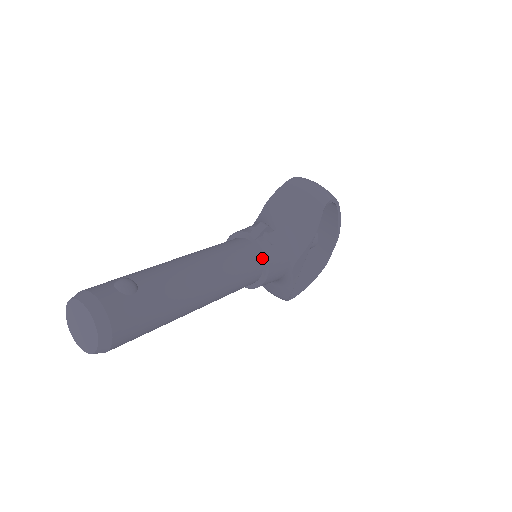
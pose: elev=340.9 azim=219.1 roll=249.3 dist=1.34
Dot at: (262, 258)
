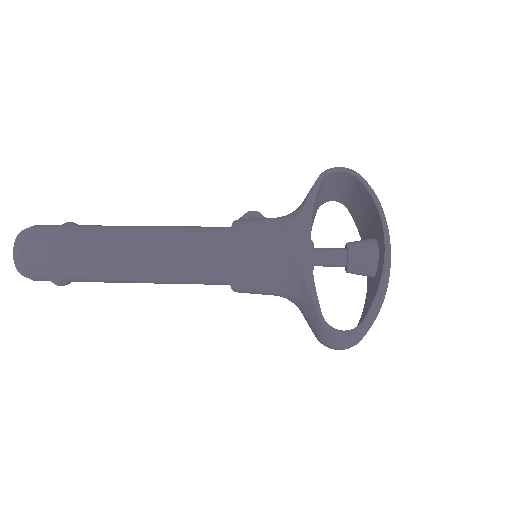
Dot at: occluded
